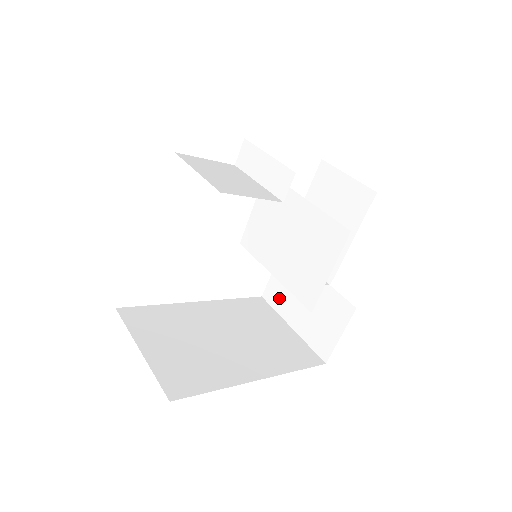
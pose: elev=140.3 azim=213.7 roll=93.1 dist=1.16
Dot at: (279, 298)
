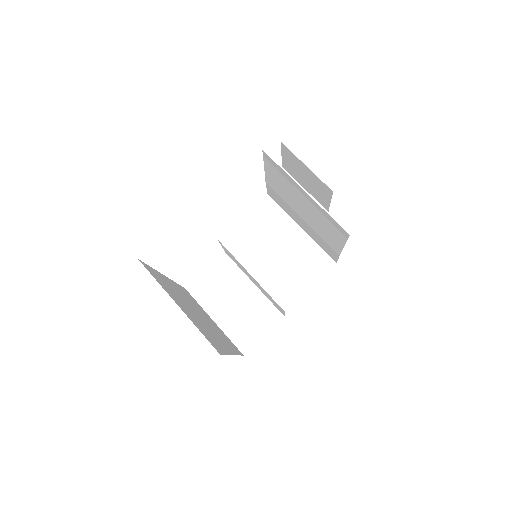
Dot at: (207, 294)
